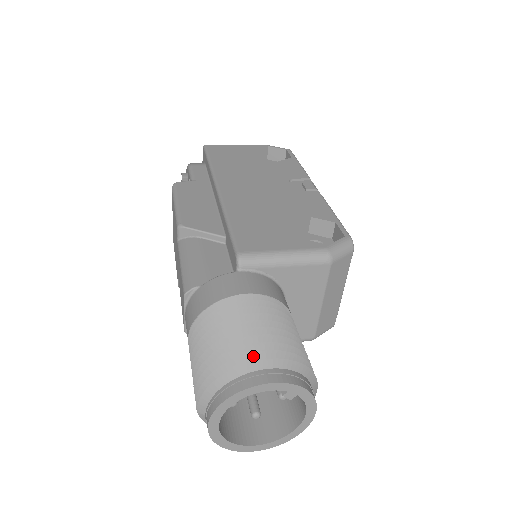
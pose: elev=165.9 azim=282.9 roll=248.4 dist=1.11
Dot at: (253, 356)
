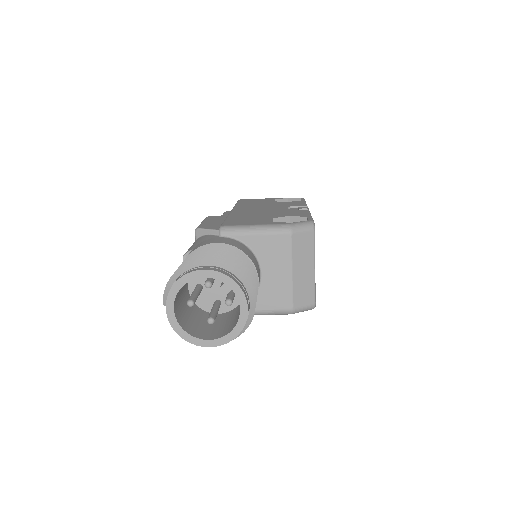
Dot at: (201, 260)
